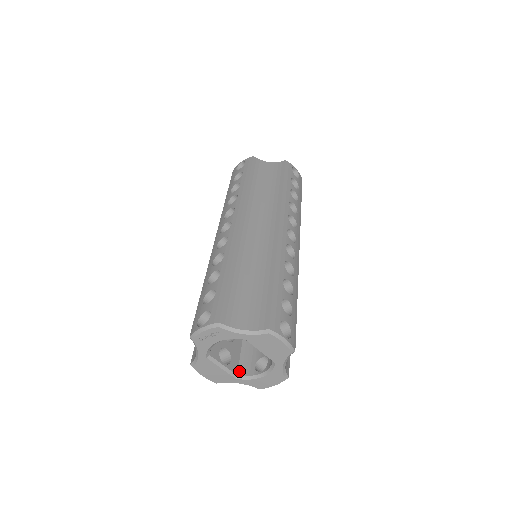
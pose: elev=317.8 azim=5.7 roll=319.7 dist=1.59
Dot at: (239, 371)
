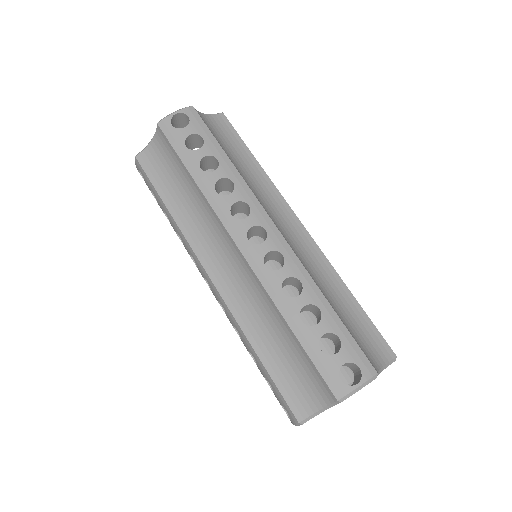
Dot at: occluded
